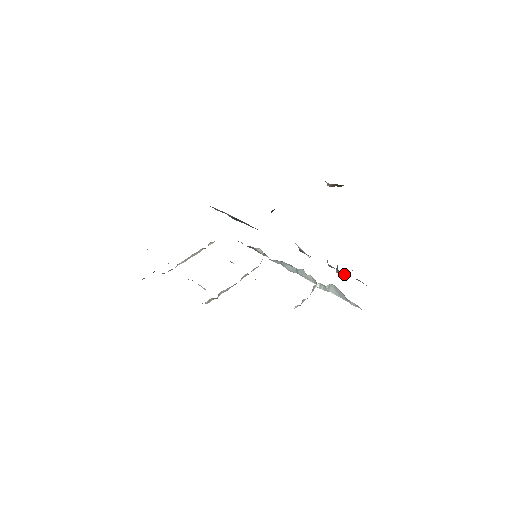
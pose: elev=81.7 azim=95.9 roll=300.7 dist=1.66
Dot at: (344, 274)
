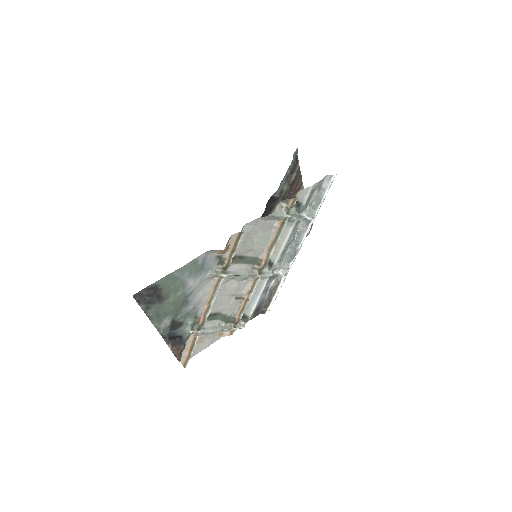
Dot at: occluded
